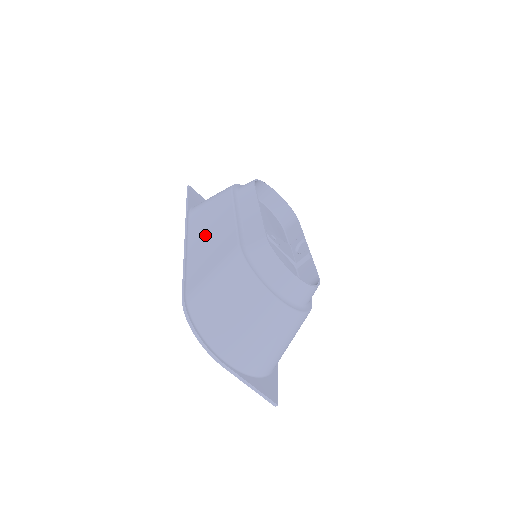
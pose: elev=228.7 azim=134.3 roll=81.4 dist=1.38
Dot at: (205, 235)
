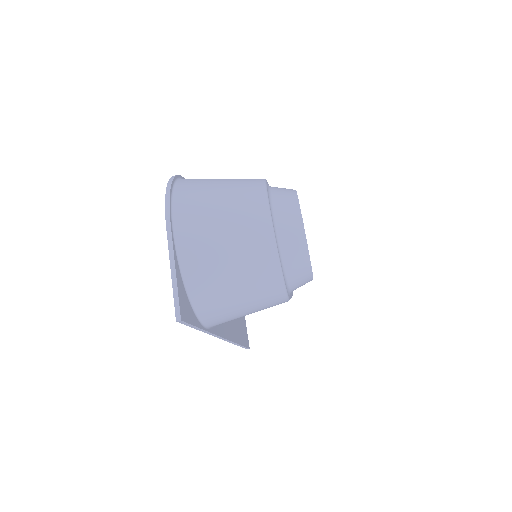
Dot at: occluded
